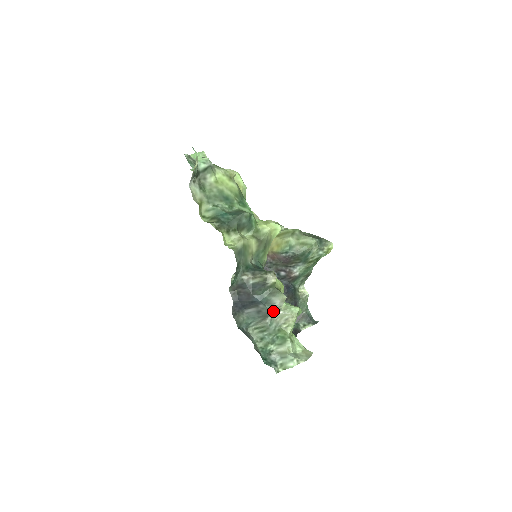
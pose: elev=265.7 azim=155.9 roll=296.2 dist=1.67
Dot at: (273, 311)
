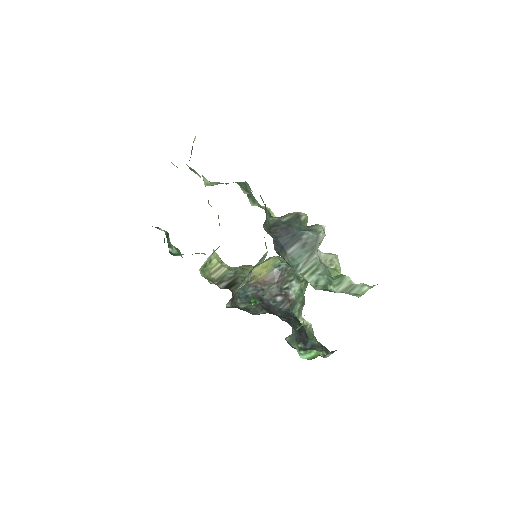
Dot at: (319, 239)
